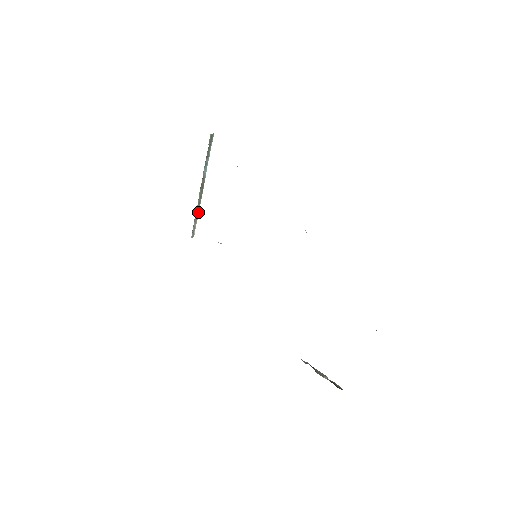
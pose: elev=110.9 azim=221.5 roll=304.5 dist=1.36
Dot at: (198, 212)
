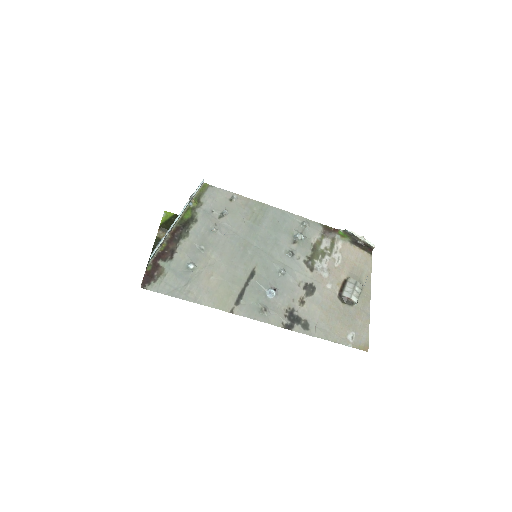
Dot at: (190, 199)
